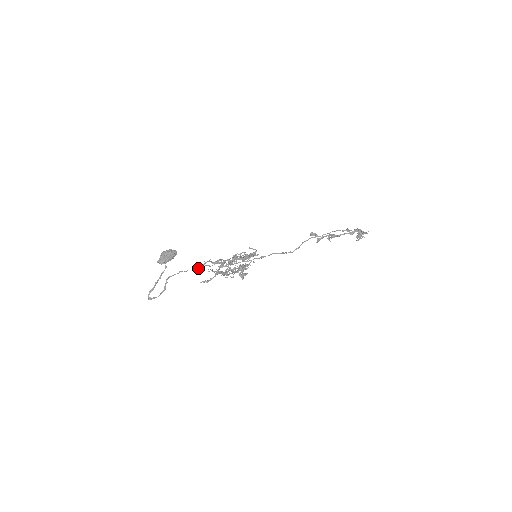
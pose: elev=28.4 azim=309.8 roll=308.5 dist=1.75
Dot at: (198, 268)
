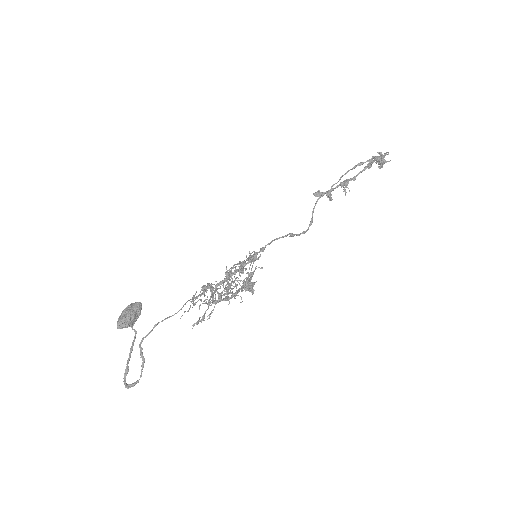
Dot at: occluded
